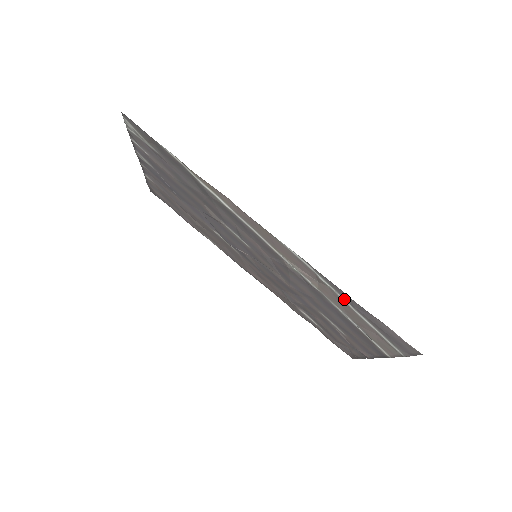
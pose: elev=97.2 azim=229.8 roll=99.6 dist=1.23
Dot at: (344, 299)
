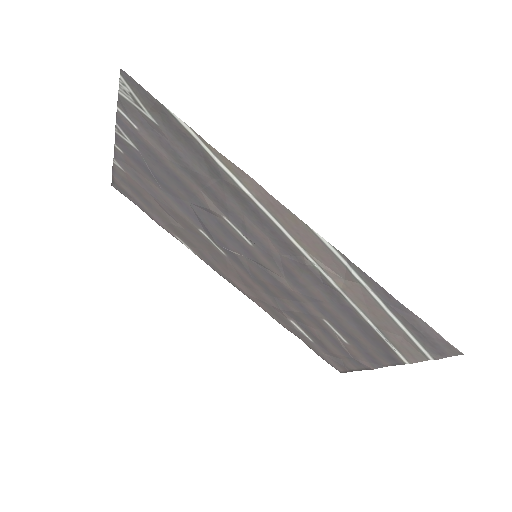
Dot at: (377, 297)
